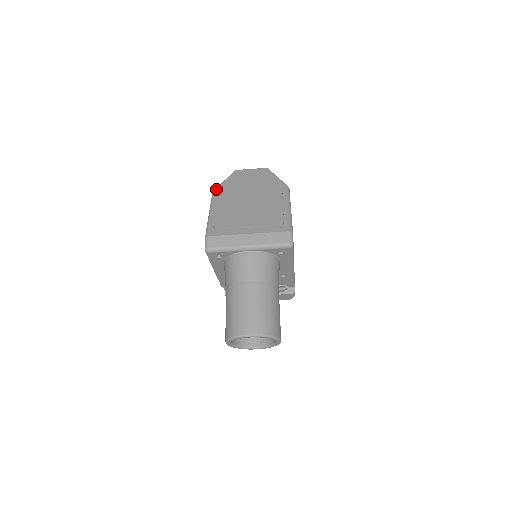
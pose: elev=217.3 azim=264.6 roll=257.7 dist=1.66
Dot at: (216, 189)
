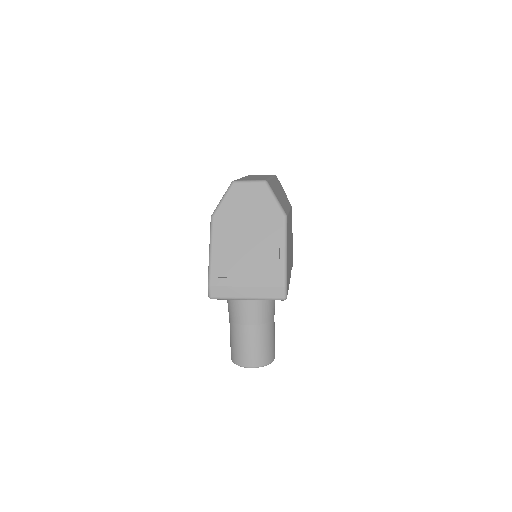
Dot at: (214, 214)
